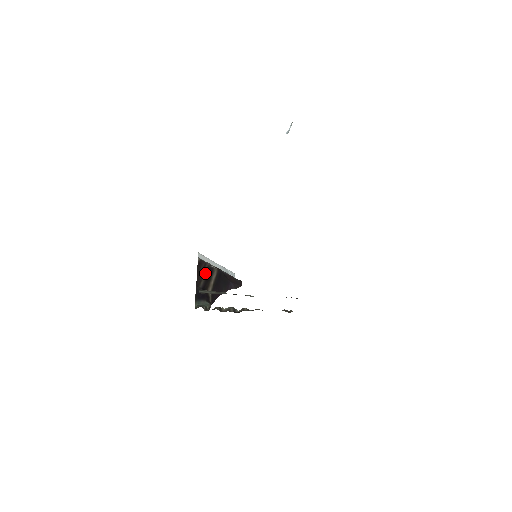
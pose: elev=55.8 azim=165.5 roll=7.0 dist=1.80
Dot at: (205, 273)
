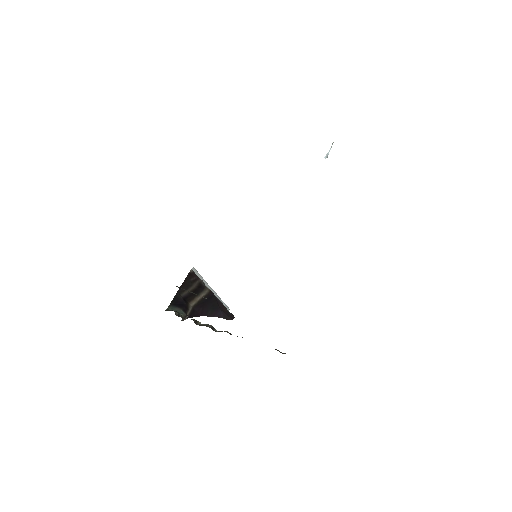
Dot at: (193, 286)
